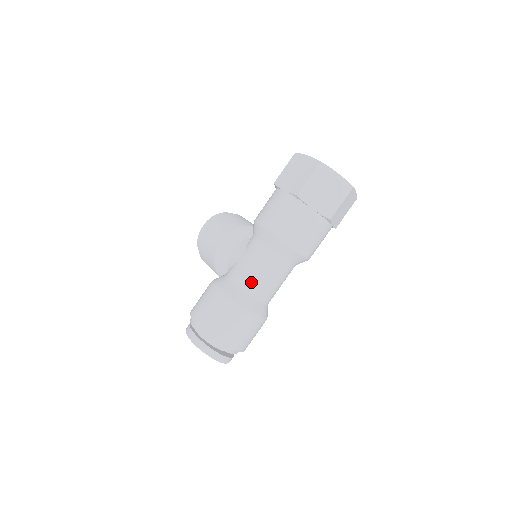
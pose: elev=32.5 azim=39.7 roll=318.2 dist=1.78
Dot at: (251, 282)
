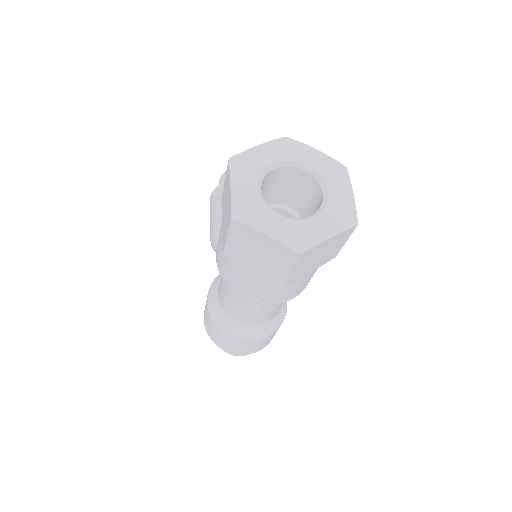
Dot at: (231, 312)
